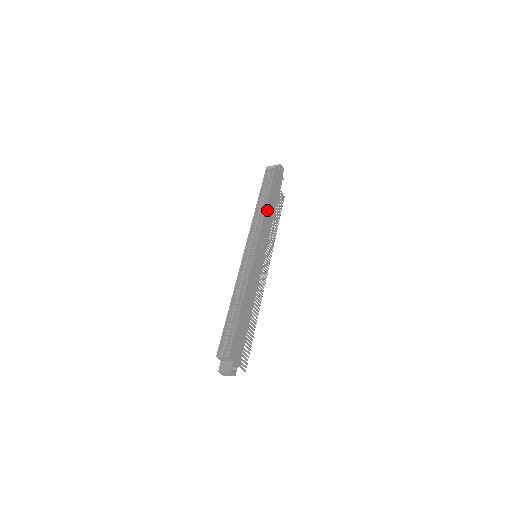
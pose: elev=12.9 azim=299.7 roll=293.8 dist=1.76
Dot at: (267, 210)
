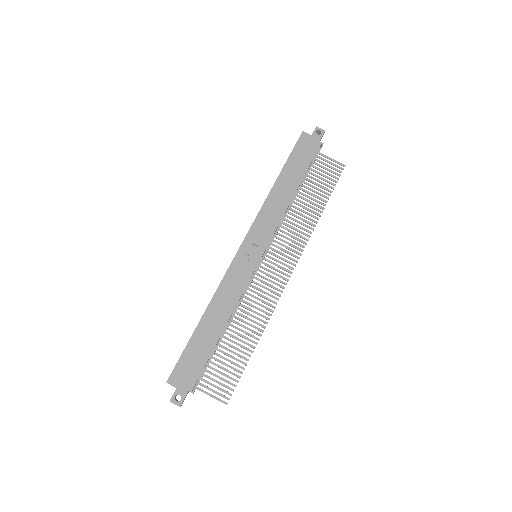
Dot at: (274, 194)
